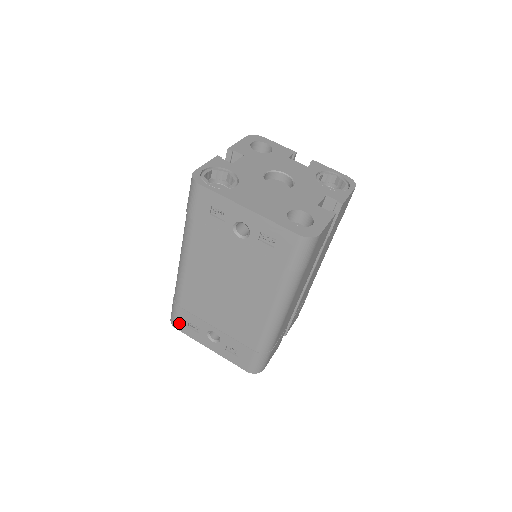
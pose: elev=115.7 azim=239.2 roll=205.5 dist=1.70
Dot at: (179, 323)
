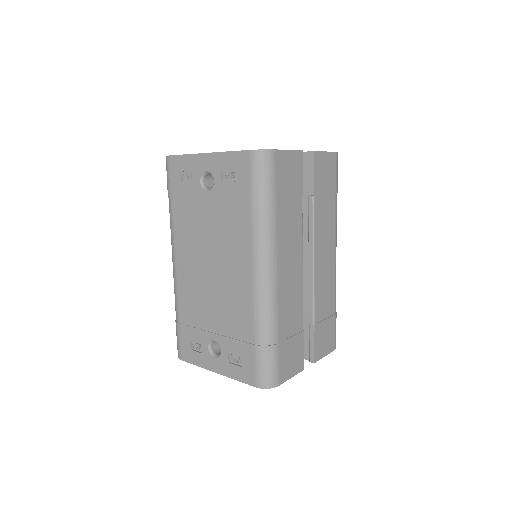
Dot at: (183, 349)
